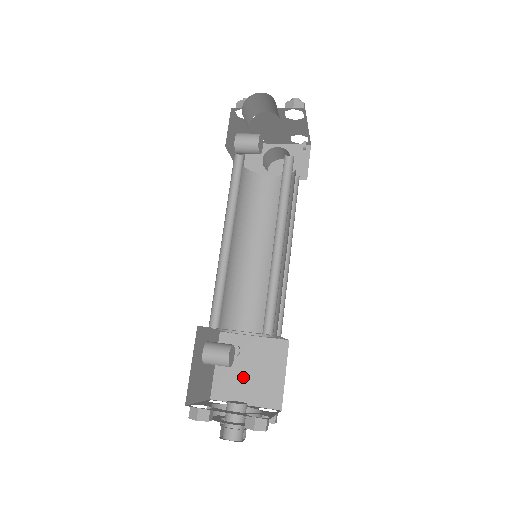
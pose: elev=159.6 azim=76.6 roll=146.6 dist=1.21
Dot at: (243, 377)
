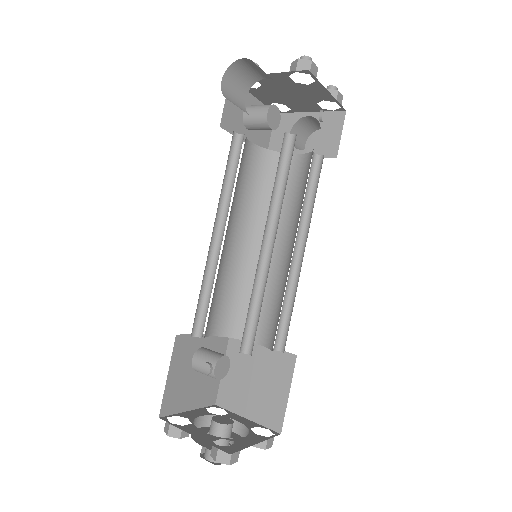
Dot at: (247, 388)
